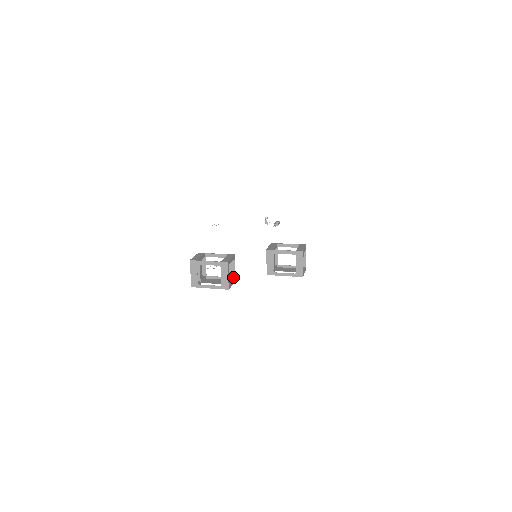
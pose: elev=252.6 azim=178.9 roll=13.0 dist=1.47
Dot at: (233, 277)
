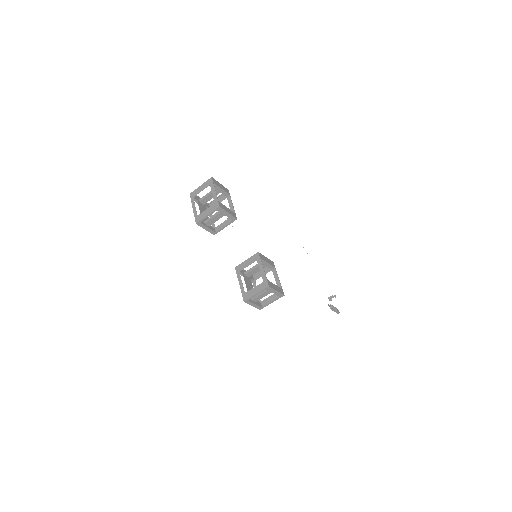
Dot at: (217, 231)
